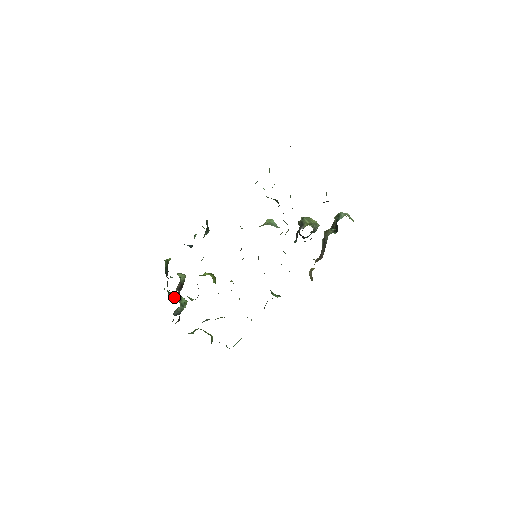
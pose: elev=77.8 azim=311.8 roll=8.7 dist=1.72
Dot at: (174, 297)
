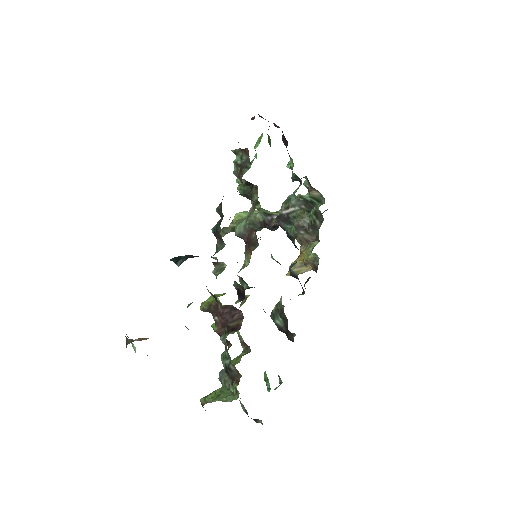
Dot at: occluded
